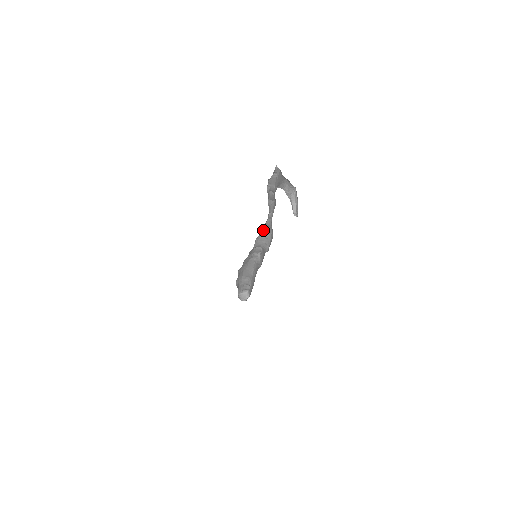
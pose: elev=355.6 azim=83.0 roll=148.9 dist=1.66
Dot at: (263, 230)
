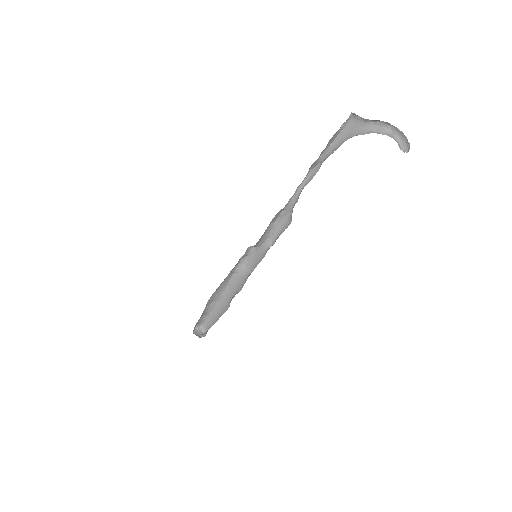
Dot at: (275, 217)
